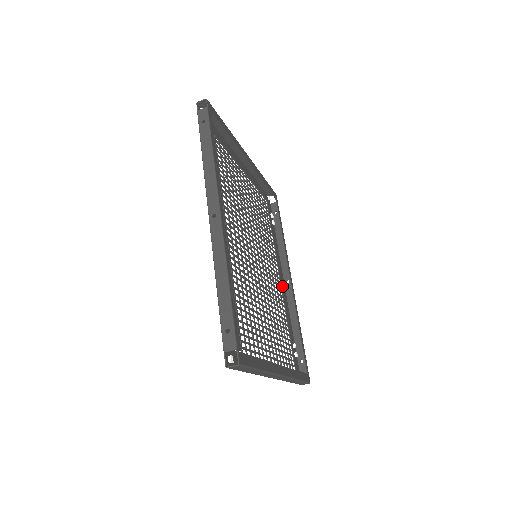
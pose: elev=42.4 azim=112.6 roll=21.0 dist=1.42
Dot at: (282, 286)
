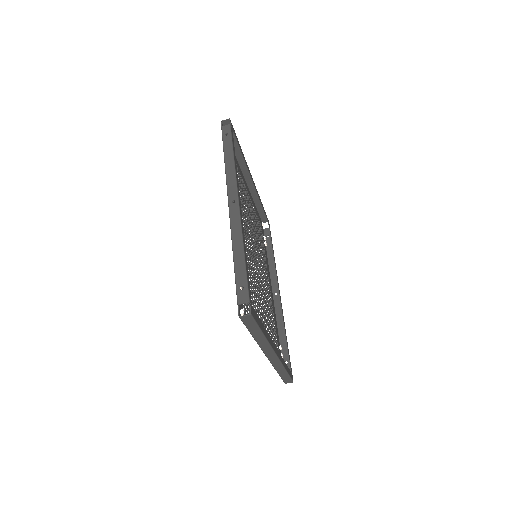
Dot at: (271, 296)
